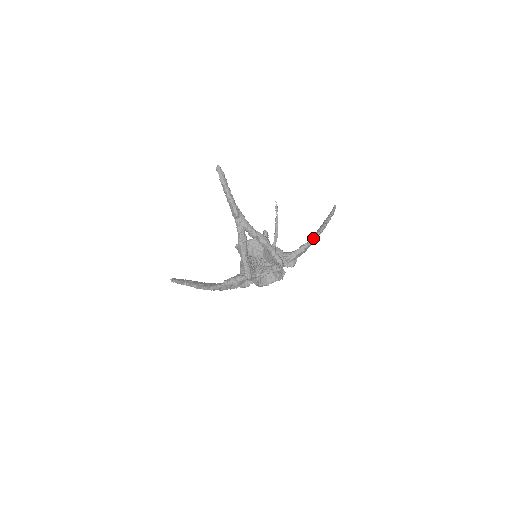
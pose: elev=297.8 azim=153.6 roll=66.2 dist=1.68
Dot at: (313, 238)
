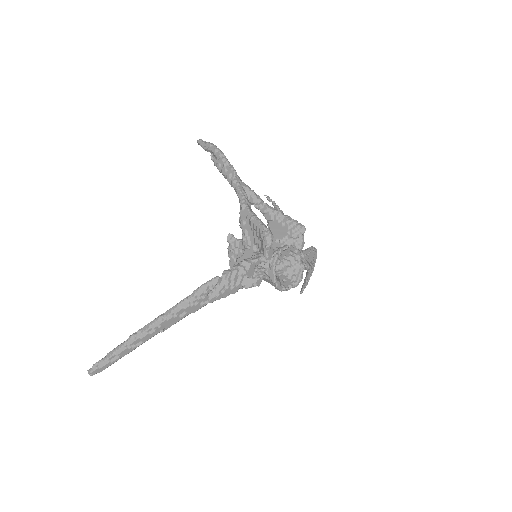
Dot at: occluded
